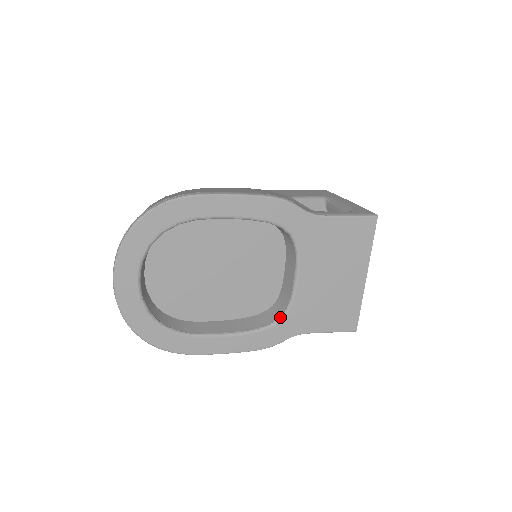
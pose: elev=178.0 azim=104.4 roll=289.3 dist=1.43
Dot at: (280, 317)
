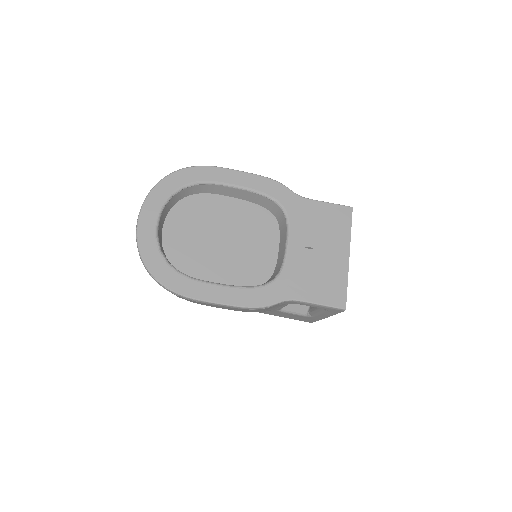
Dot at: (273, 279)
